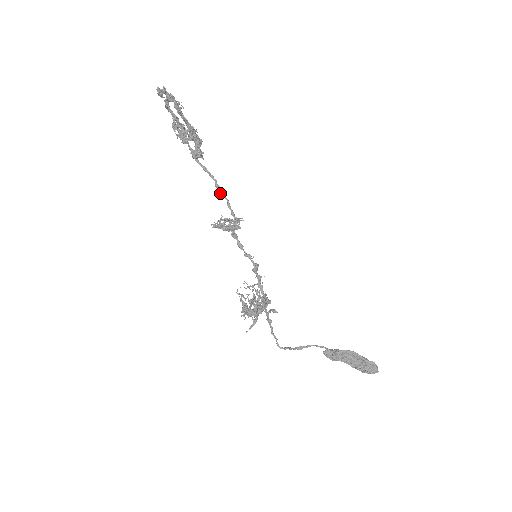
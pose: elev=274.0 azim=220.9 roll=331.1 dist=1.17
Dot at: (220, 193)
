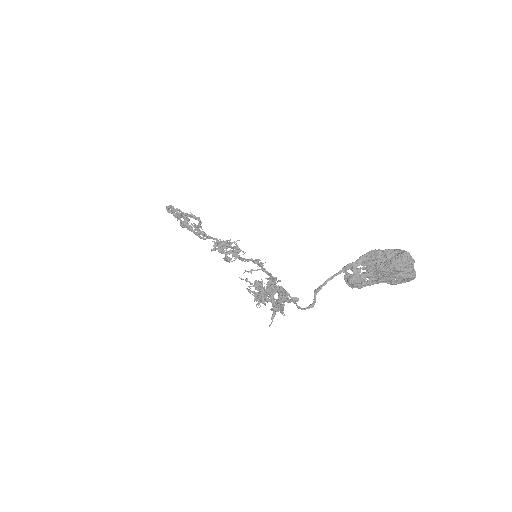
Dot at: occluded
